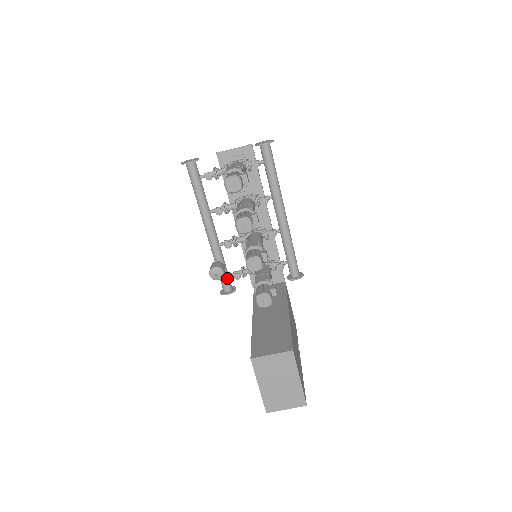
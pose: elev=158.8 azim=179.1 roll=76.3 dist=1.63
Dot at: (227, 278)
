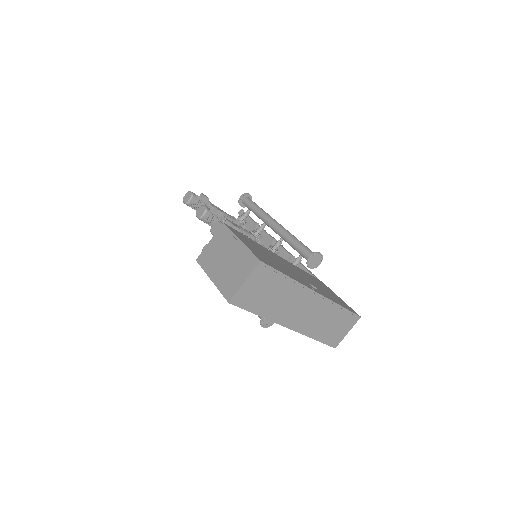
Dot at: occluded
